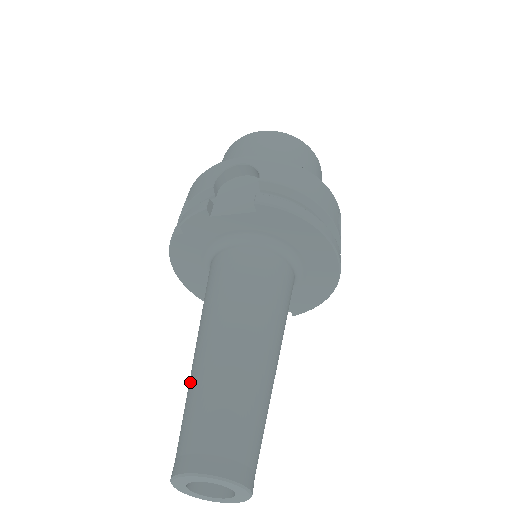
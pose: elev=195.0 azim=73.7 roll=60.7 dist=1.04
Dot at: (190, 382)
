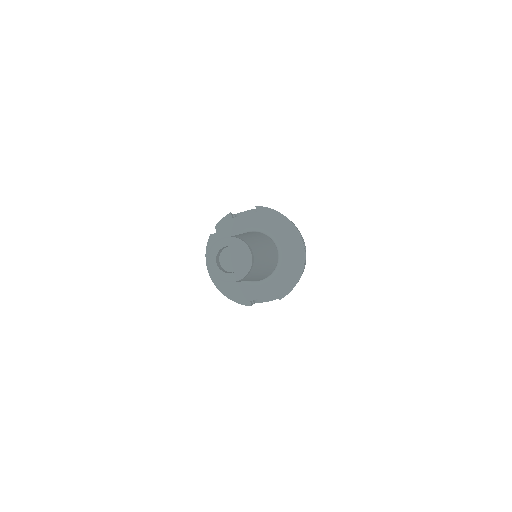
Dot at: occluded
